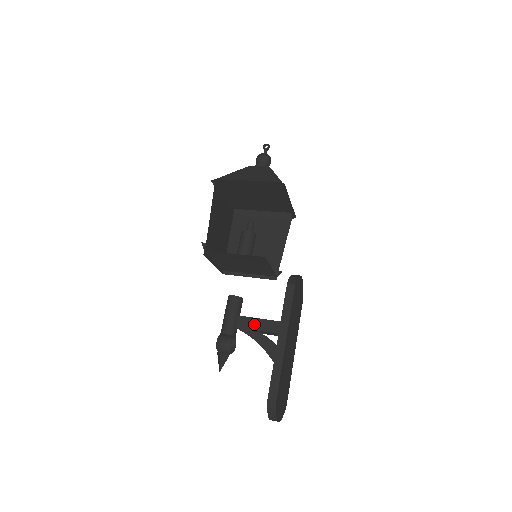
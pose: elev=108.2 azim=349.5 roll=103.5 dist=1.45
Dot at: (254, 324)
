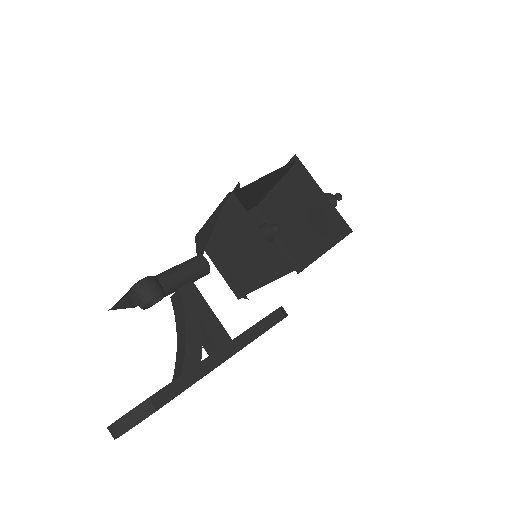
Dot at: (201, 307)
